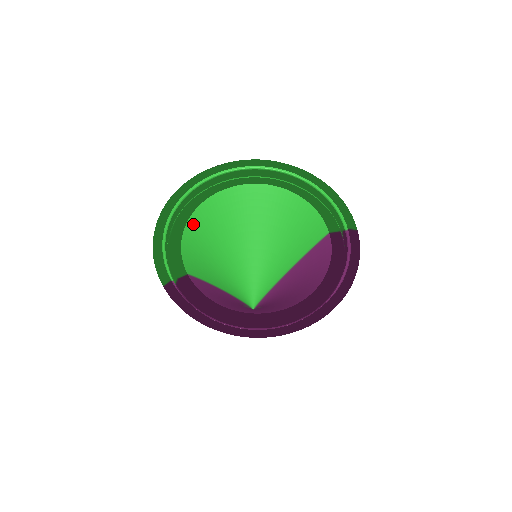
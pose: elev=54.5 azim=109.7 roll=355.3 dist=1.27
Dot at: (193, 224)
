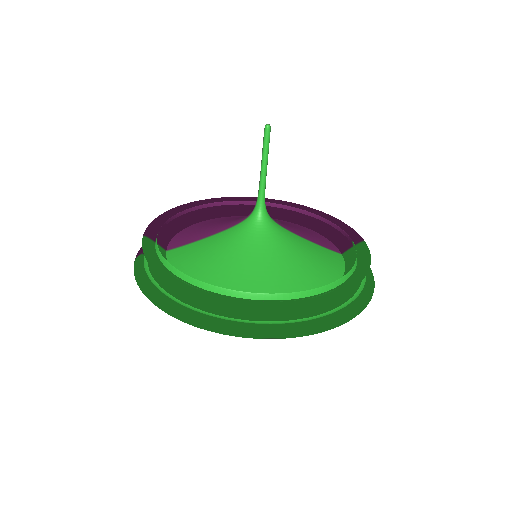
Dot at: occluded
